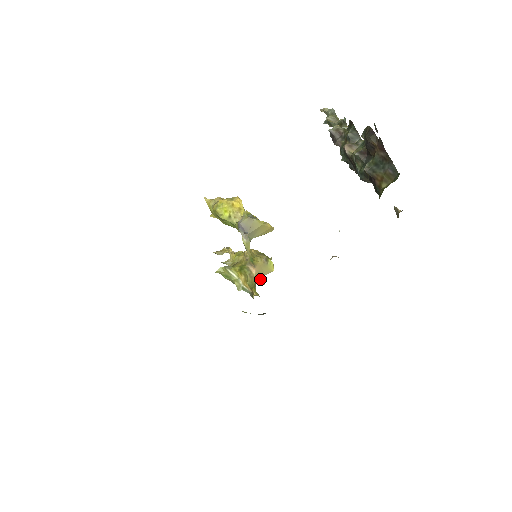
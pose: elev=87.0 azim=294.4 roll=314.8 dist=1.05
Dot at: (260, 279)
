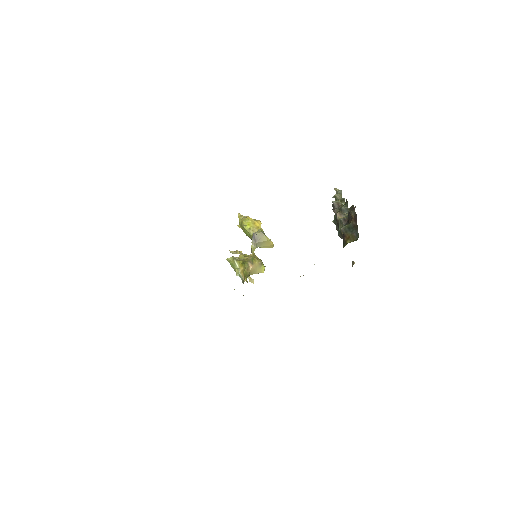
Dot at: (252, 274)
